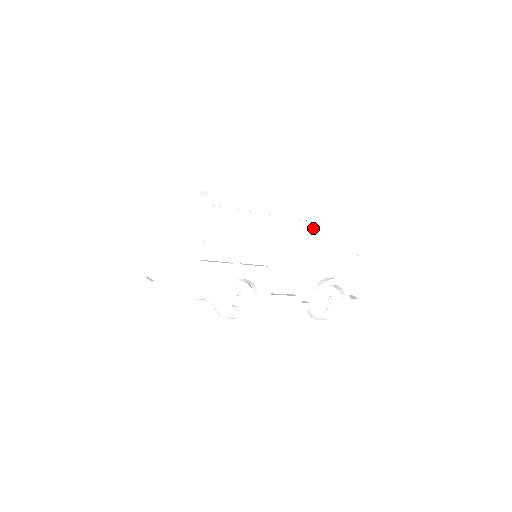
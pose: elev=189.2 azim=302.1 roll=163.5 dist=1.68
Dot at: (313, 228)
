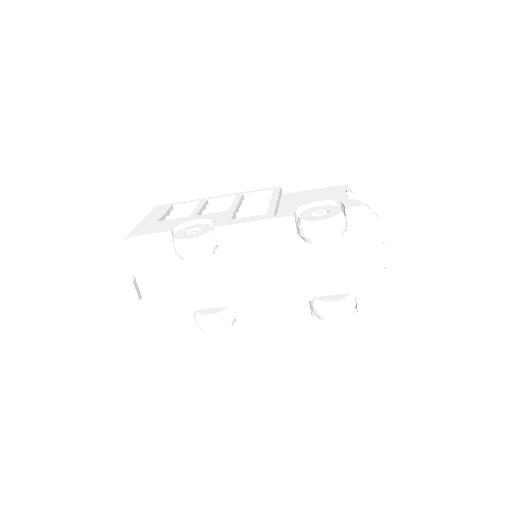
Dot at: (279, 190)
